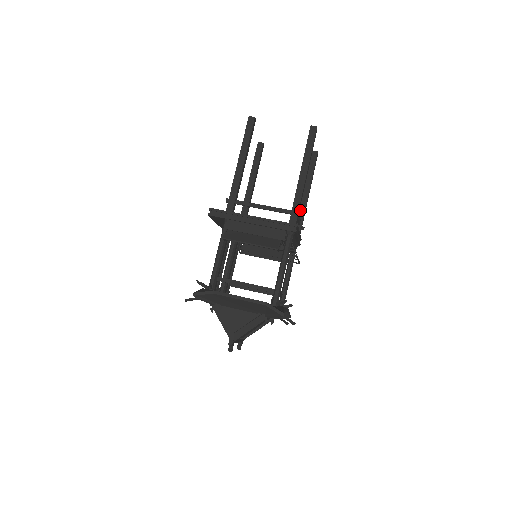
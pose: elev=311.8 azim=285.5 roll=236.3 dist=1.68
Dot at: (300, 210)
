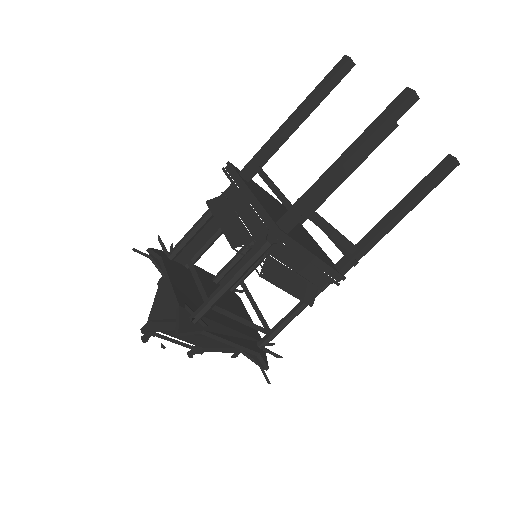
Dot at: (368, 234)
